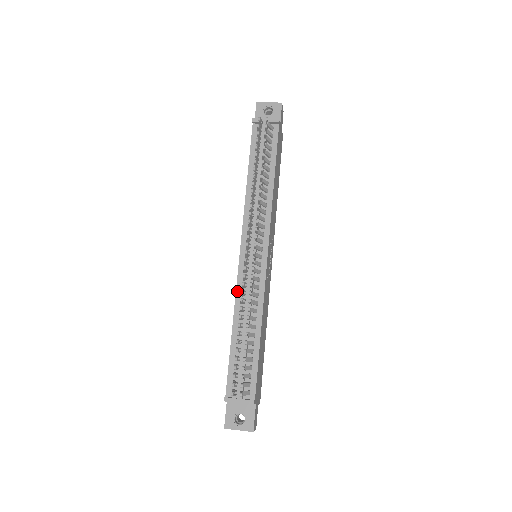
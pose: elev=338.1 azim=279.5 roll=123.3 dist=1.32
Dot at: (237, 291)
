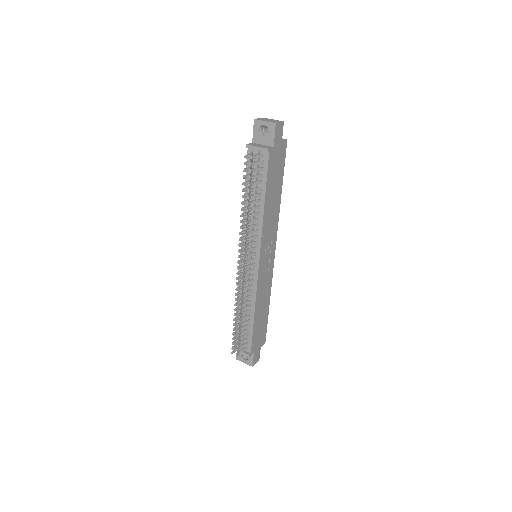
Dot at: occluded
